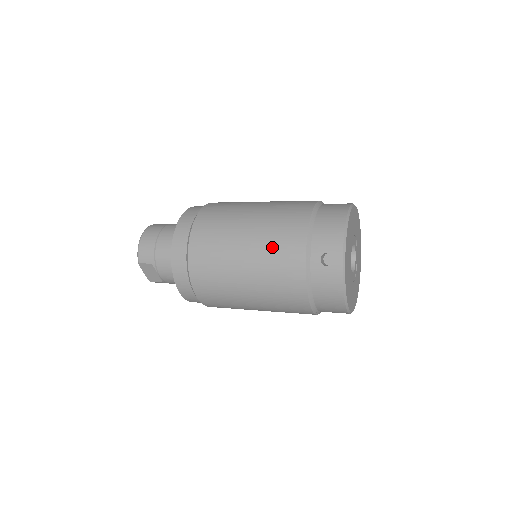
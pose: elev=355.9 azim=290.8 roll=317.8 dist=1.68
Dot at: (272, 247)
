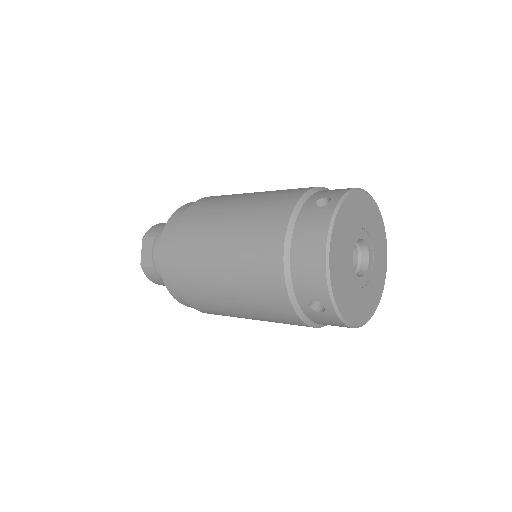
Dot at: (271, 195)
